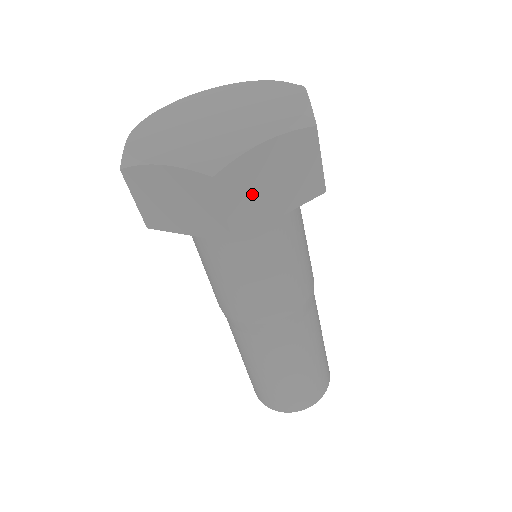
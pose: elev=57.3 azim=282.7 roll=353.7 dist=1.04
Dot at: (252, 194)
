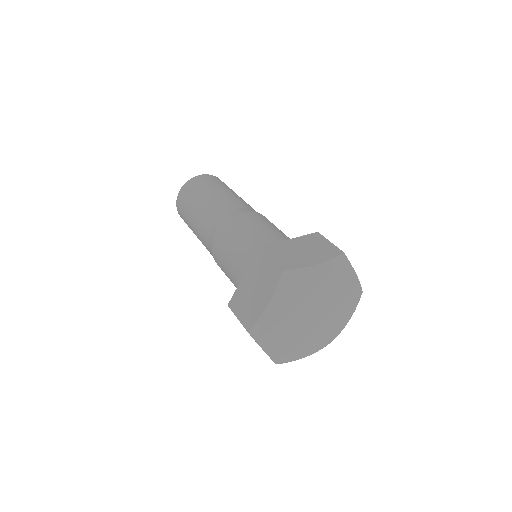
Dot at: occluded
